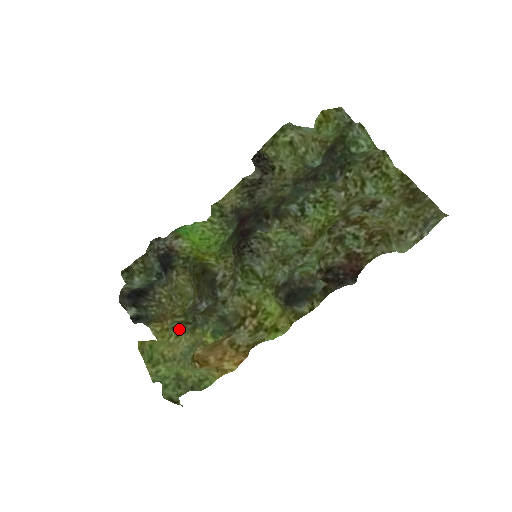
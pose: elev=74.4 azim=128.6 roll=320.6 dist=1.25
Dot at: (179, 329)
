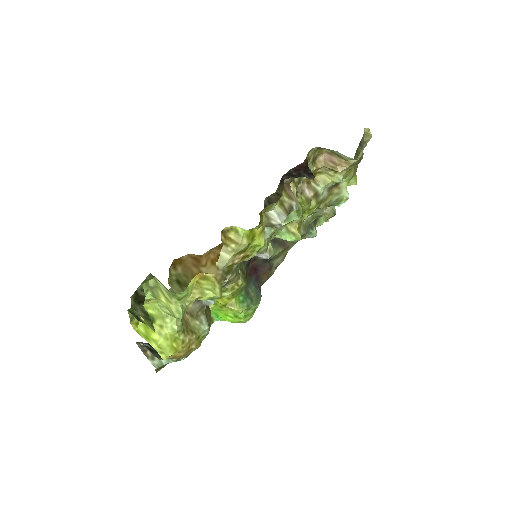
Dot at: occluded
